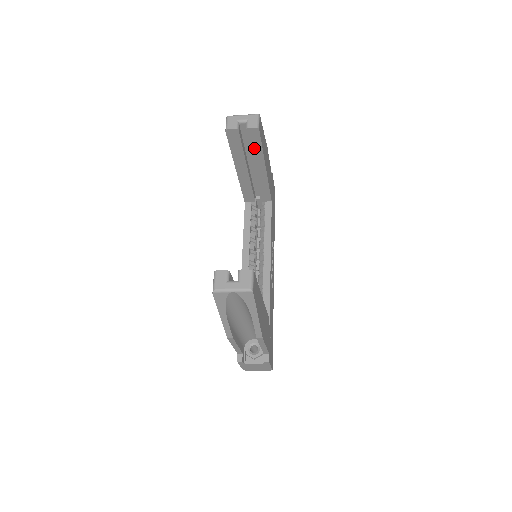
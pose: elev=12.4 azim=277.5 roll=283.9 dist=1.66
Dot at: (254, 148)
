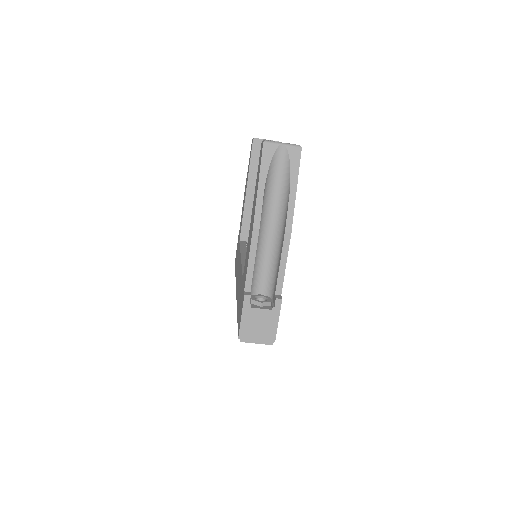
Dot at: occluded
